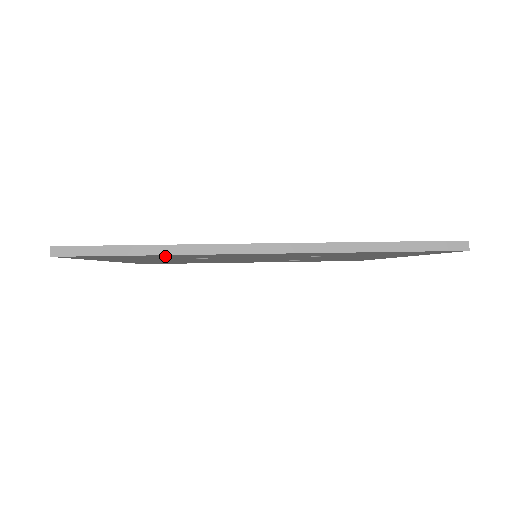
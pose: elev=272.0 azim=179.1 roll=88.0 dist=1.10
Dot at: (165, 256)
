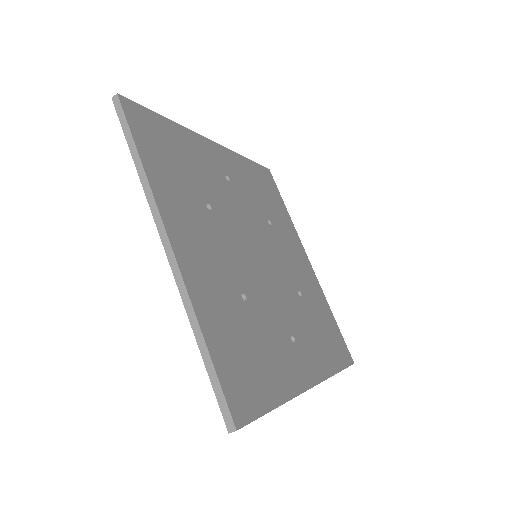
Dot at: occluded
